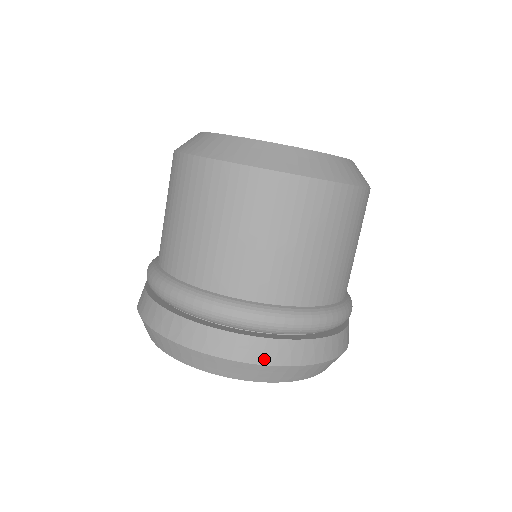
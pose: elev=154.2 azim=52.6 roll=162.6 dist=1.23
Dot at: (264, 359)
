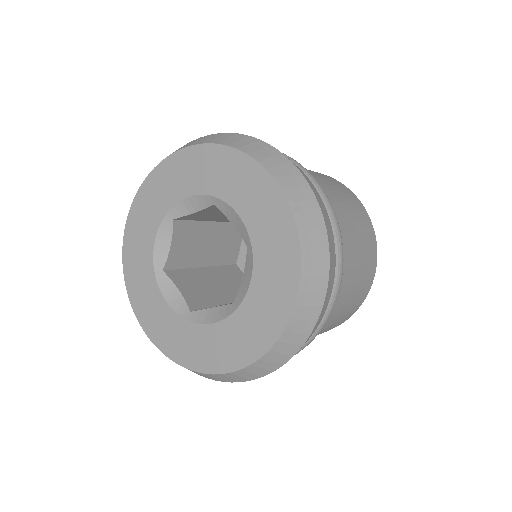
Dot at: (274, 148)
